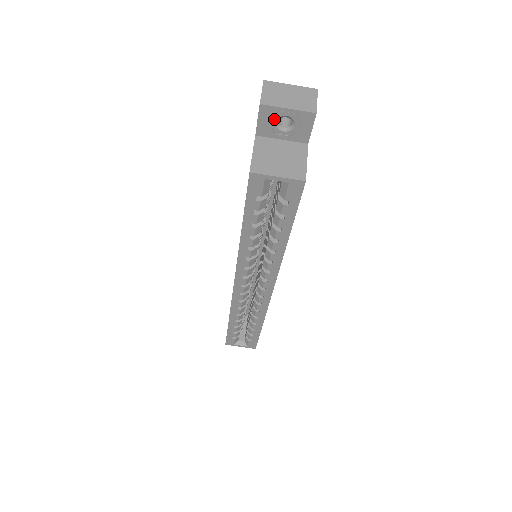
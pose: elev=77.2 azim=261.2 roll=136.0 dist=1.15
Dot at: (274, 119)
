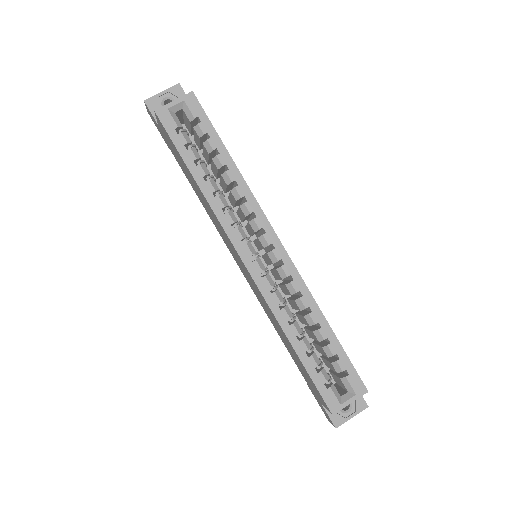
Dot at: (160, 105)
